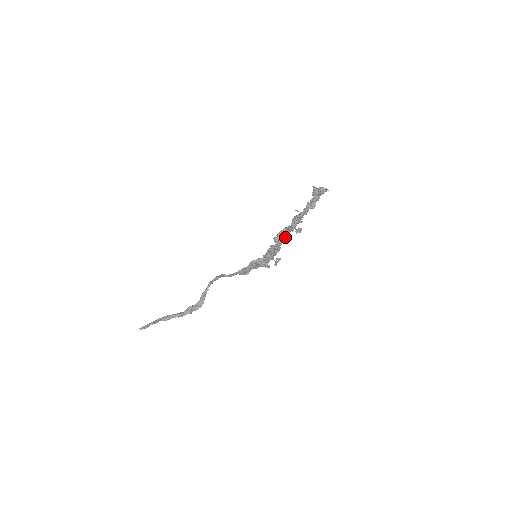
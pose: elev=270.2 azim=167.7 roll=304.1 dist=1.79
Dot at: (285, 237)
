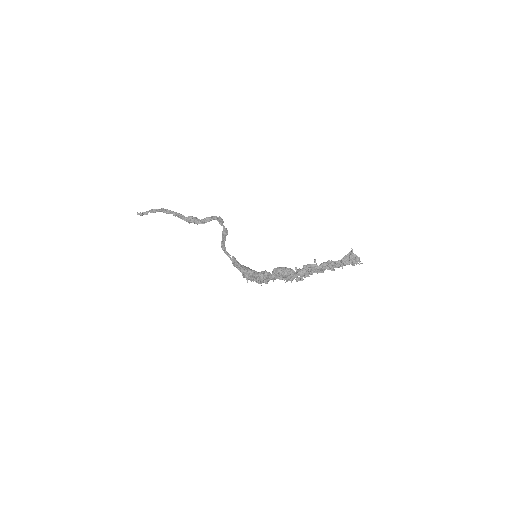
Dot at: occluded
